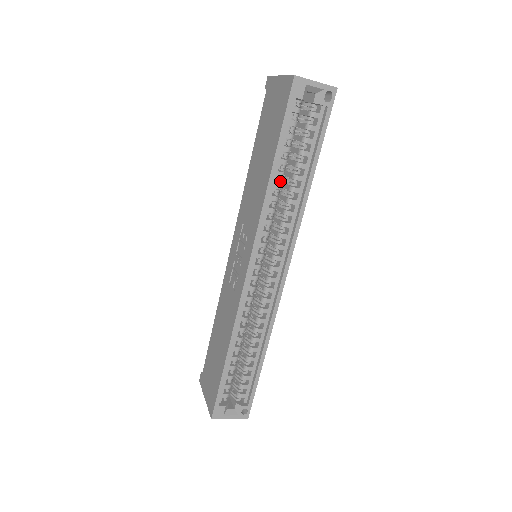
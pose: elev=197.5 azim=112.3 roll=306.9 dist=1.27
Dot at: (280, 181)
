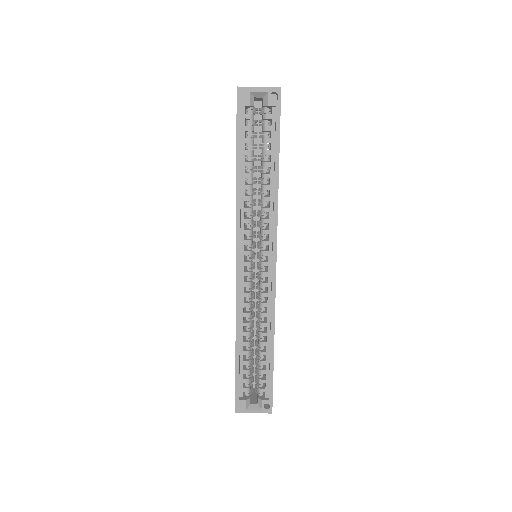
Dot at: (250, 182)
